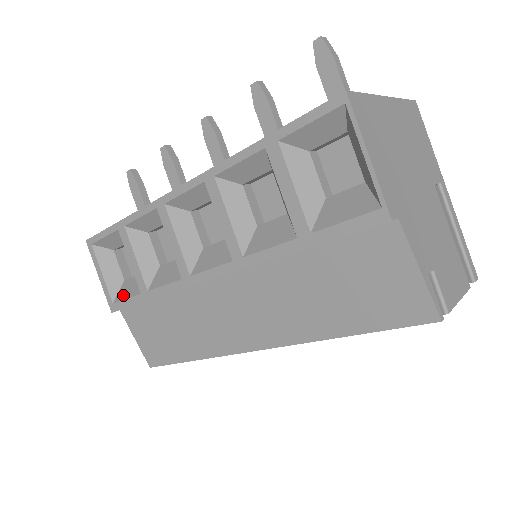
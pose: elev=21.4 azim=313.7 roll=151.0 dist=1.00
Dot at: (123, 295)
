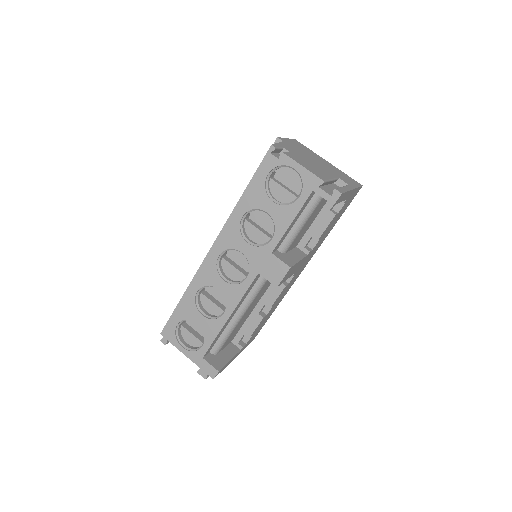
Dot at: occluded
